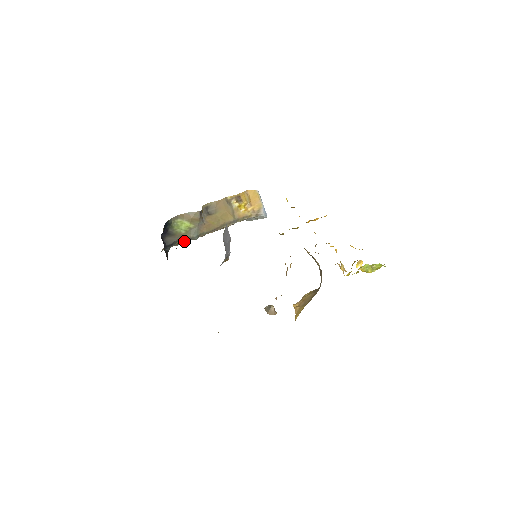
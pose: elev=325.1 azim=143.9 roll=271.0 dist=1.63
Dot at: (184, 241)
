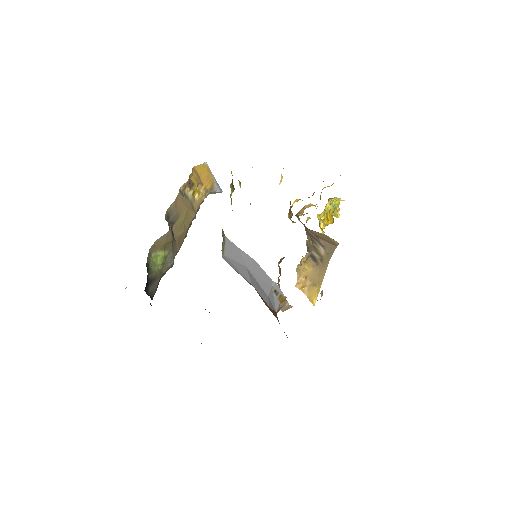
Dot at: occluded
